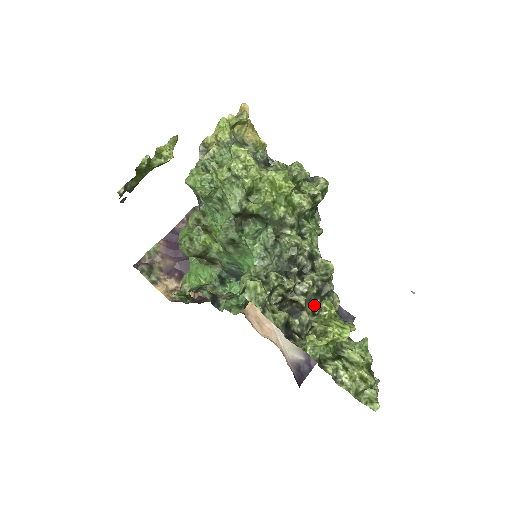
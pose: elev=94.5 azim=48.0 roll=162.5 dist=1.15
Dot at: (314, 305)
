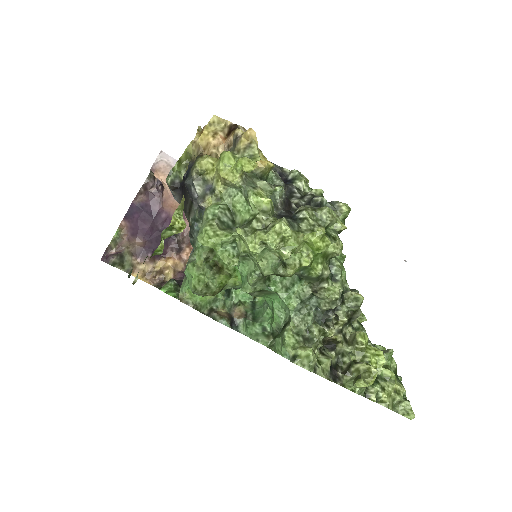
Dot at: (344, 331)
